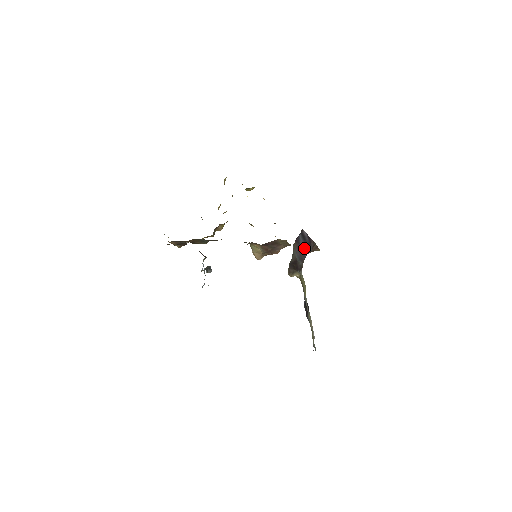
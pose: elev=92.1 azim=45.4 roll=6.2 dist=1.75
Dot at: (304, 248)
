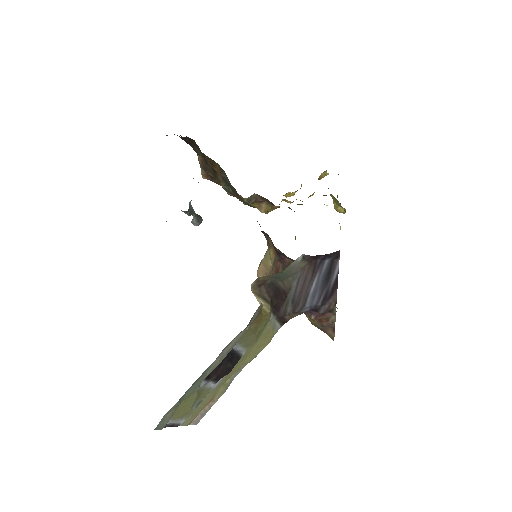
Dot at: (315, 292)
